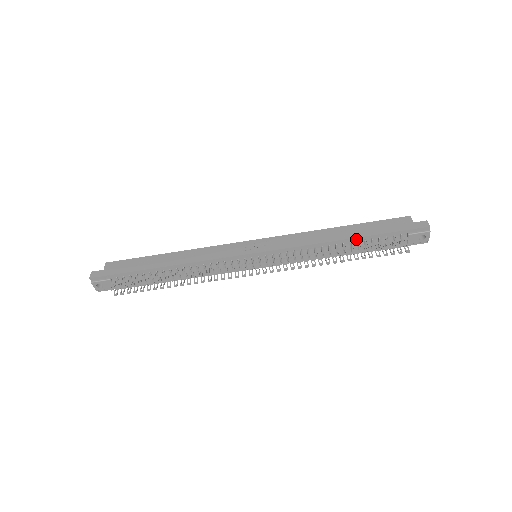
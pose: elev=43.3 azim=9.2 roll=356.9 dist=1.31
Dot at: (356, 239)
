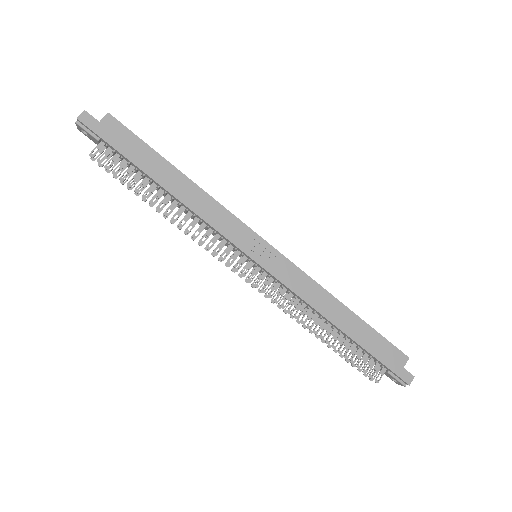
Dot at: (347, 335)
